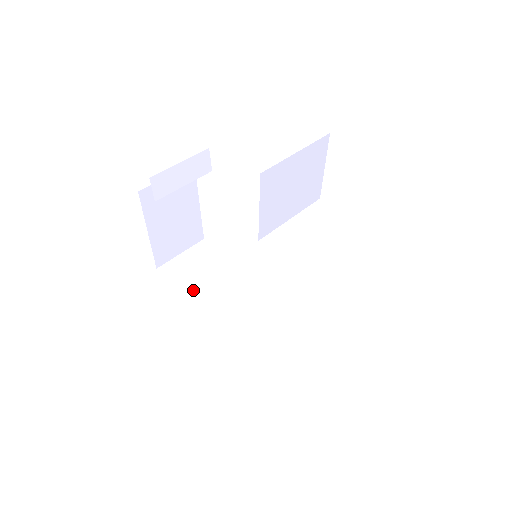
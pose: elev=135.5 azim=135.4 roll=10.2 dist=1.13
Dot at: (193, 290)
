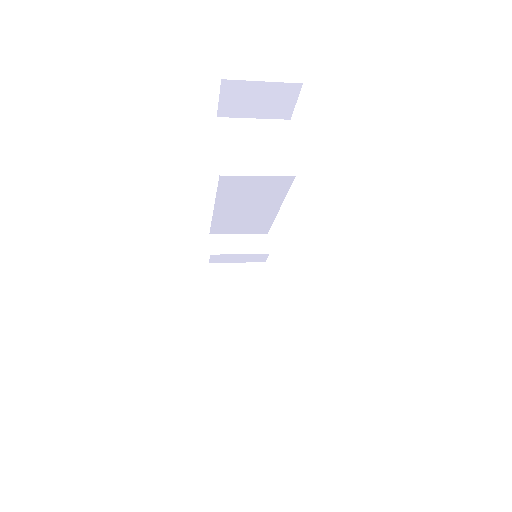
Dot at: occluded
